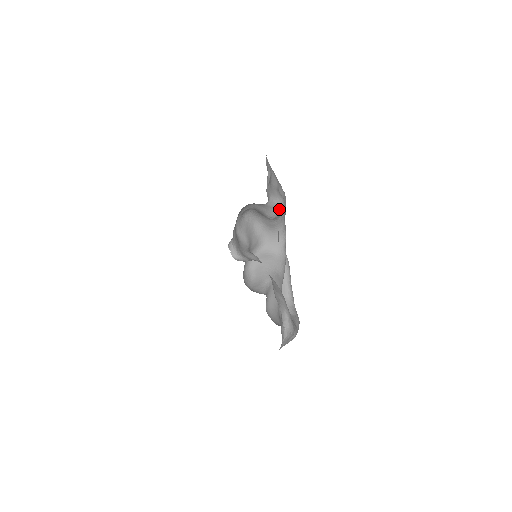
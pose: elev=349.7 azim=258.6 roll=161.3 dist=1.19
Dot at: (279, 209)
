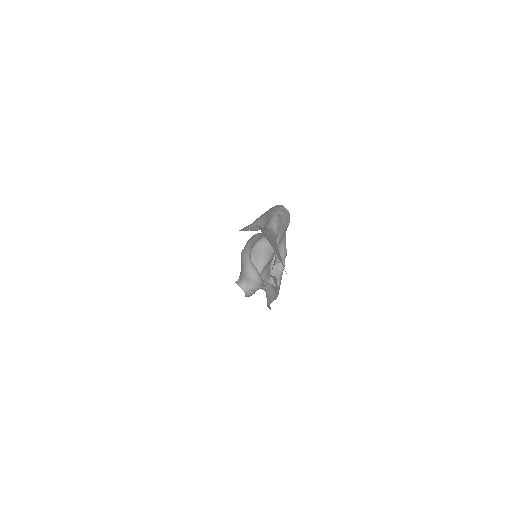
Dot at: occluded
